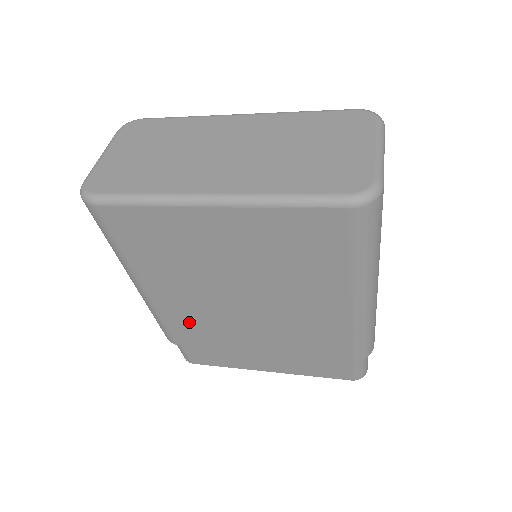
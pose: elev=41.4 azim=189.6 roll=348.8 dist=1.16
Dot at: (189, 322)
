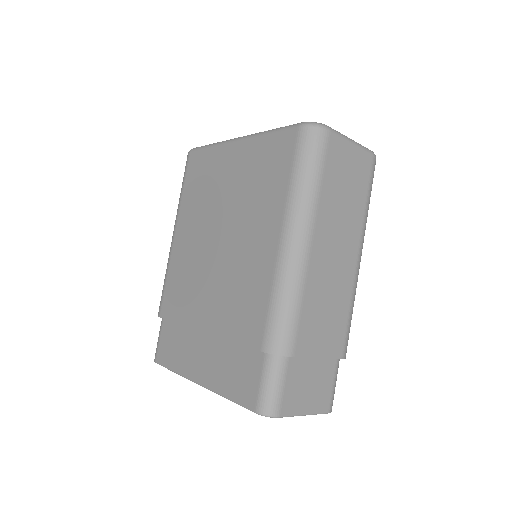
Dot at: (179, 279)
